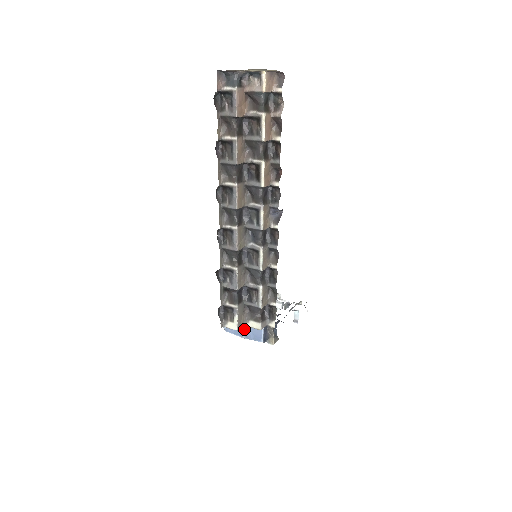
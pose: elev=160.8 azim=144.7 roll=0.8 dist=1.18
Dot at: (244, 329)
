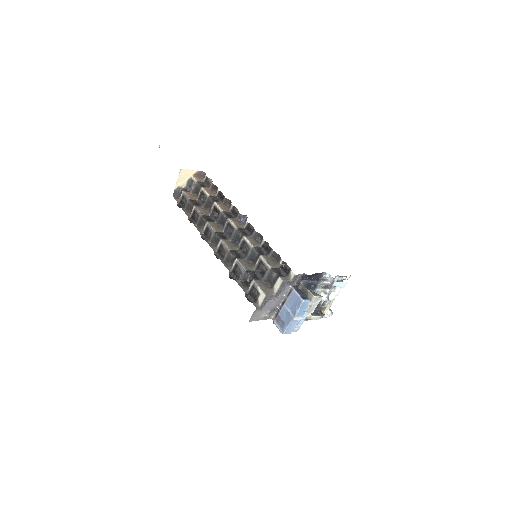
Dot at: (289, 311)
